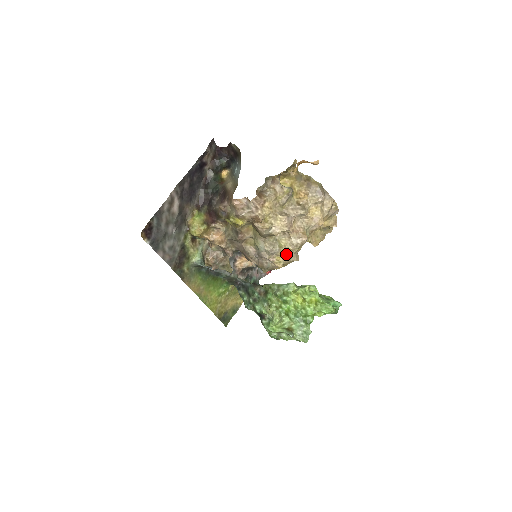
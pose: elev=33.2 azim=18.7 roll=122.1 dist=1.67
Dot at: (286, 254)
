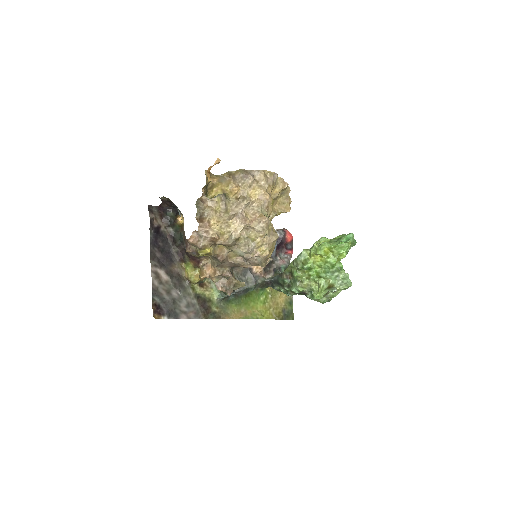
Dot at: (263, 242)
